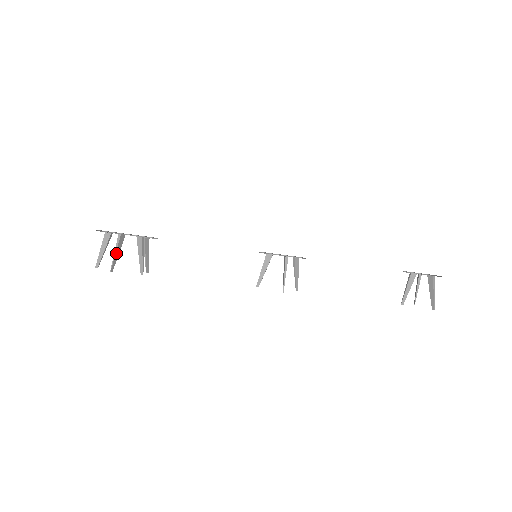
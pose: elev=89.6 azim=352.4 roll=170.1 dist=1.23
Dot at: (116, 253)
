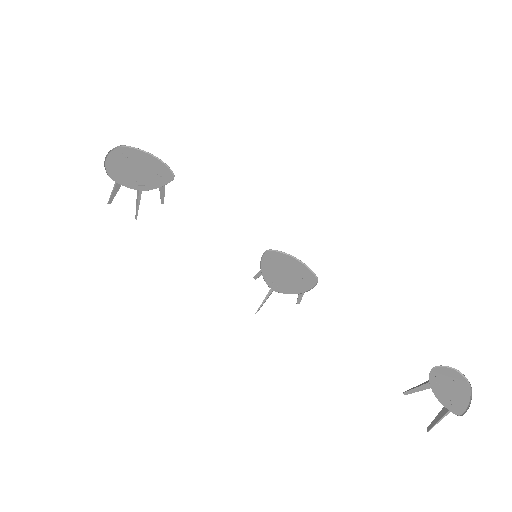
Dot at: (115, 189)
